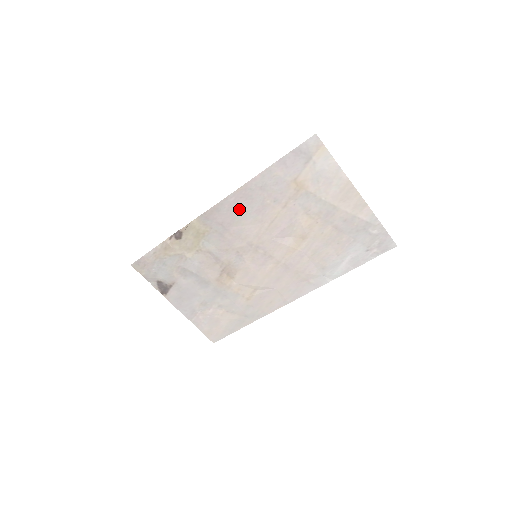
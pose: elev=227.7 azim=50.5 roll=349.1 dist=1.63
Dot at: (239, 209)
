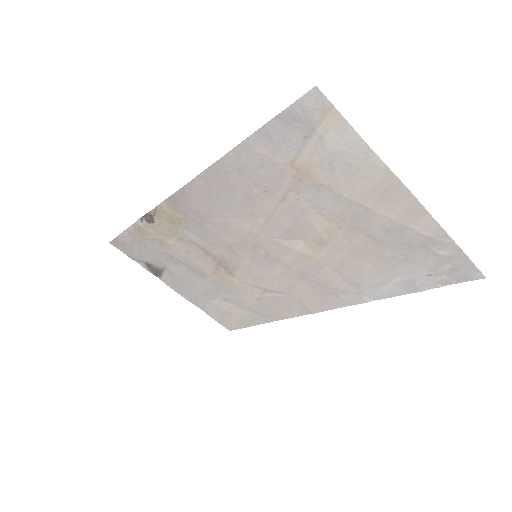
Dot at: (216, 197)
